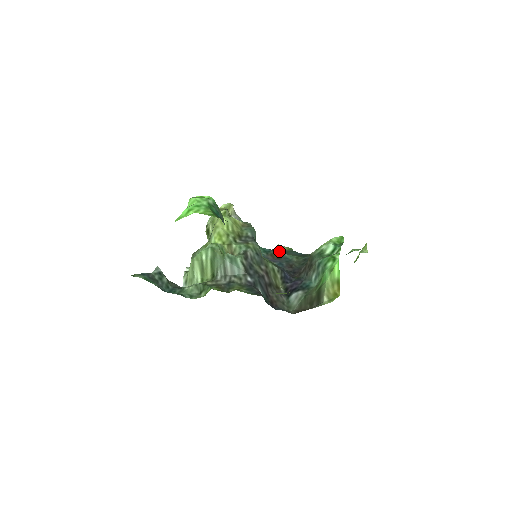
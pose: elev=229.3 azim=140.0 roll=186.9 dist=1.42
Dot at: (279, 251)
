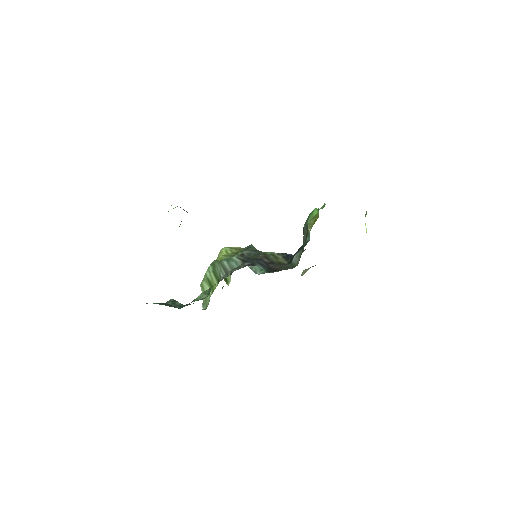
Dot at: occluded
